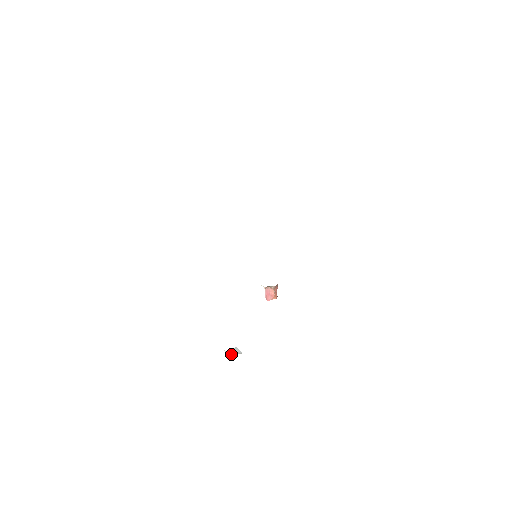
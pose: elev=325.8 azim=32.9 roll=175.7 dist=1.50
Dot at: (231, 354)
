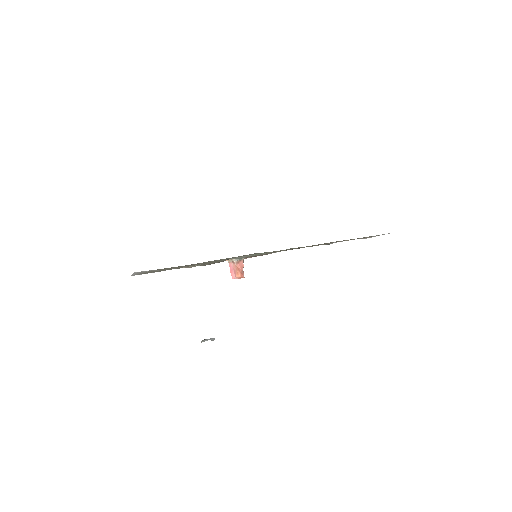
Dot at: (204, 340)
